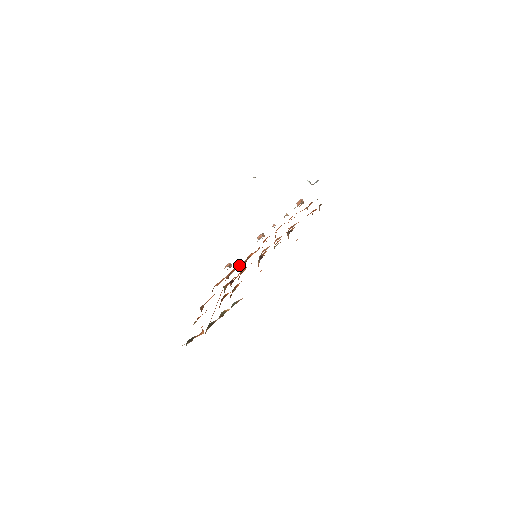
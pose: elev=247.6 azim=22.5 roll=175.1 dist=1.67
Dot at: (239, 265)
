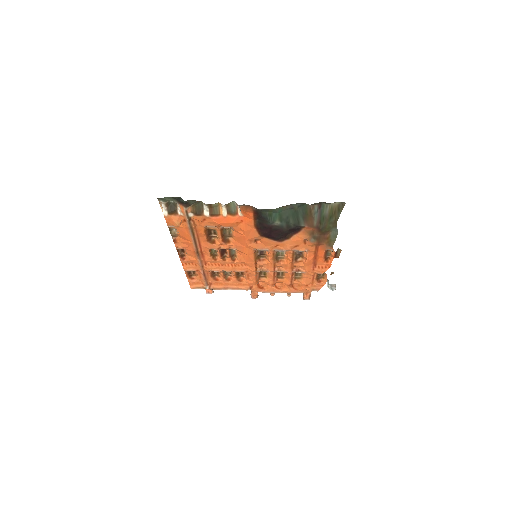
Dot at: (227, 278)
